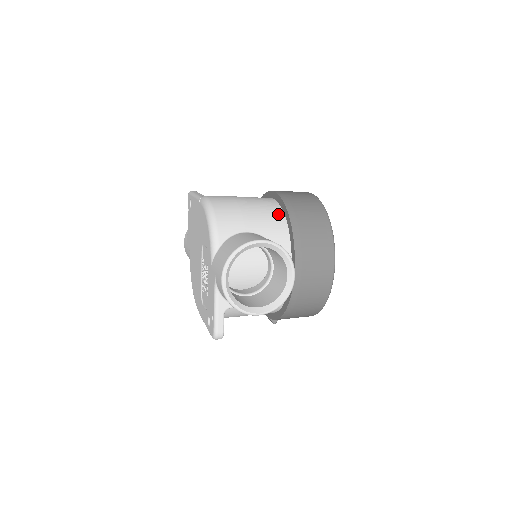
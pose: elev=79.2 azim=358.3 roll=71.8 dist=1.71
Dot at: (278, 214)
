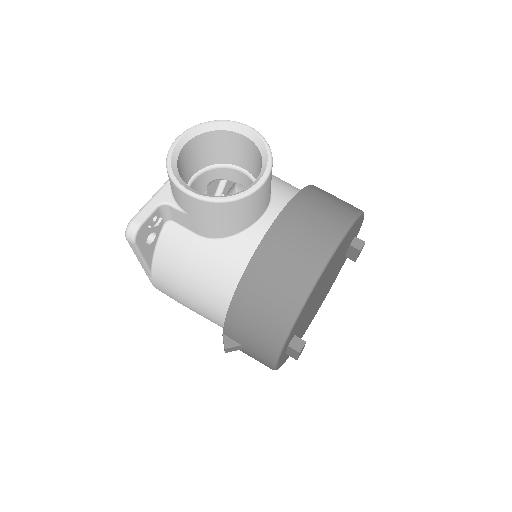
Dot at: occluded
